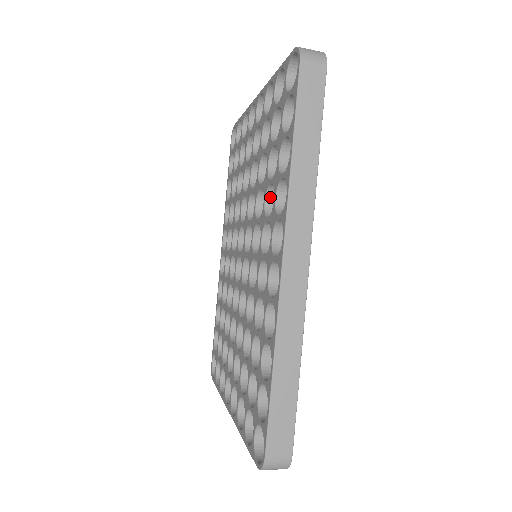
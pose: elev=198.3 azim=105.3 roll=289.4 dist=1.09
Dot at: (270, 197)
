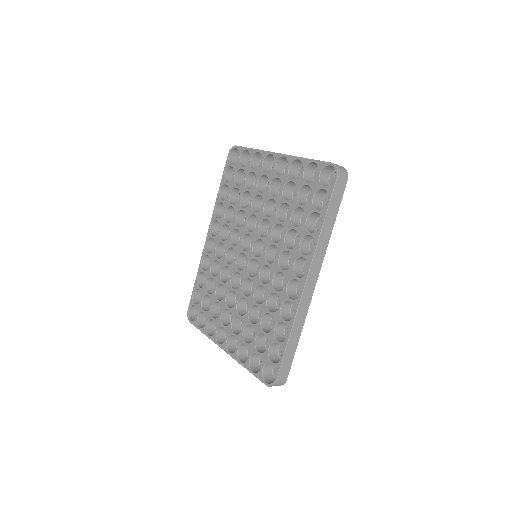
Dot at: (288, 234)
